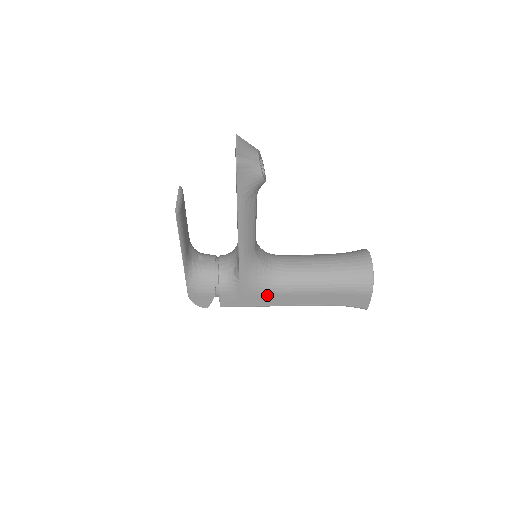
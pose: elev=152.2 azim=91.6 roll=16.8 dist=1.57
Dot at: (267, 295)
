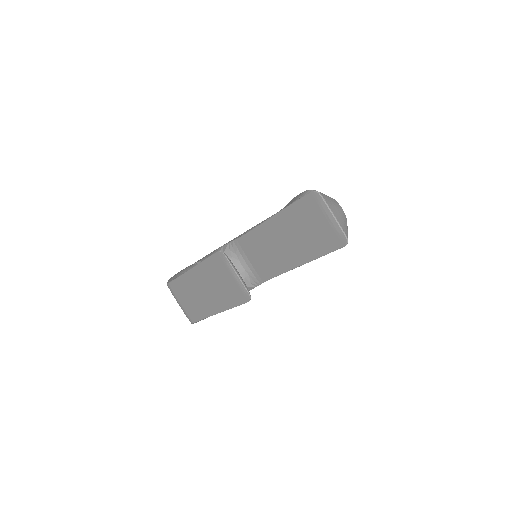
Dot at: occluded
